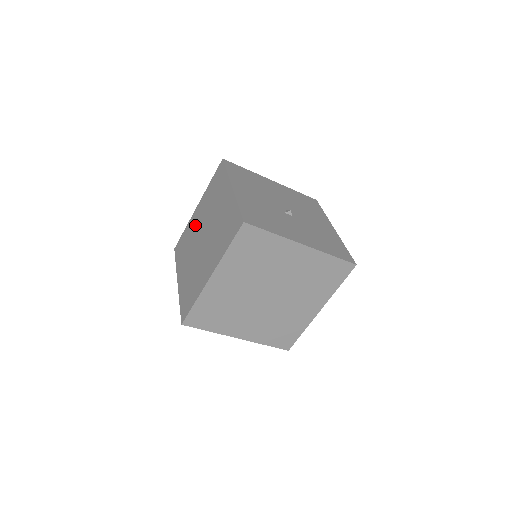
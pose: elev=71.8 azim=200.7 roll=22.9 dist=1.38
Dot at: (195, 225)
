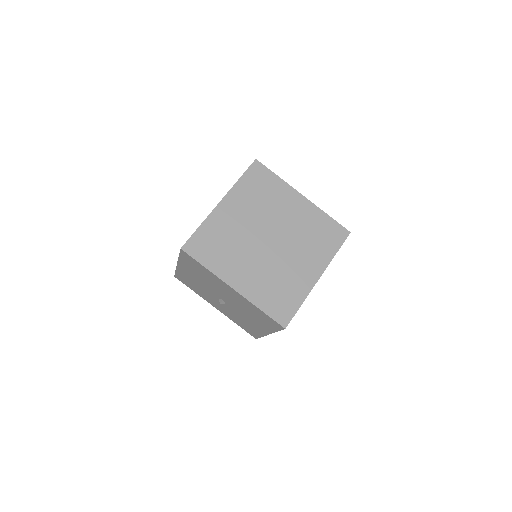
Dot at: occluded
